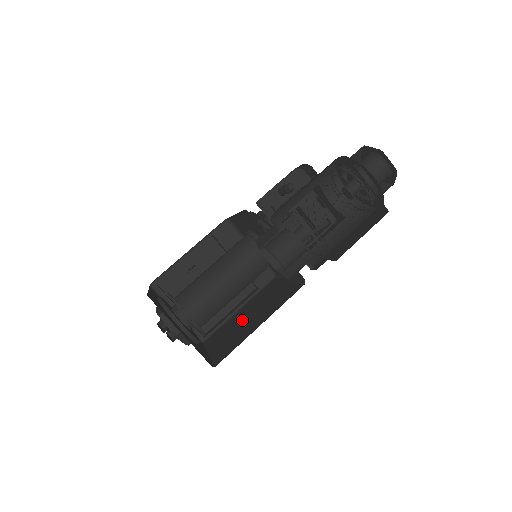
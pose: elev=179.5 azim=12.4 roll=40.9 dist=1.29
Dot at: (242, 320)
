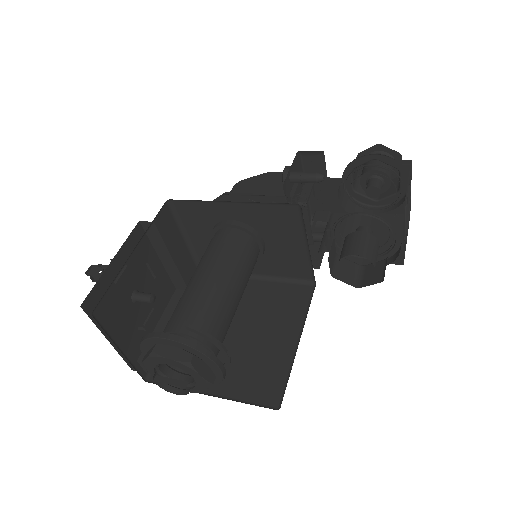
Dot at: occluded
